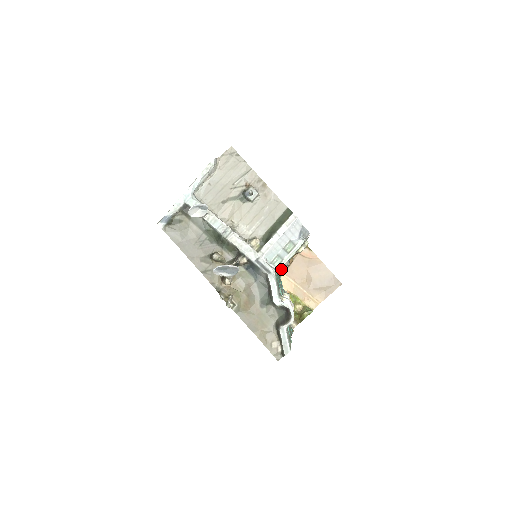
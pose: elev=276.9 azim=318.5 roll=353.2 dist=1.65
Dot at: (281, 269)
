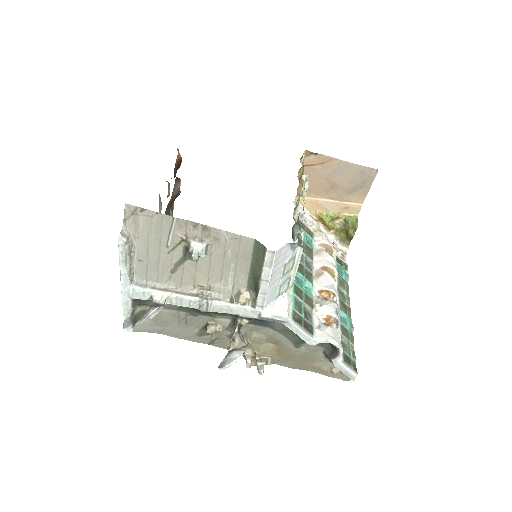
Dot at: occluded
